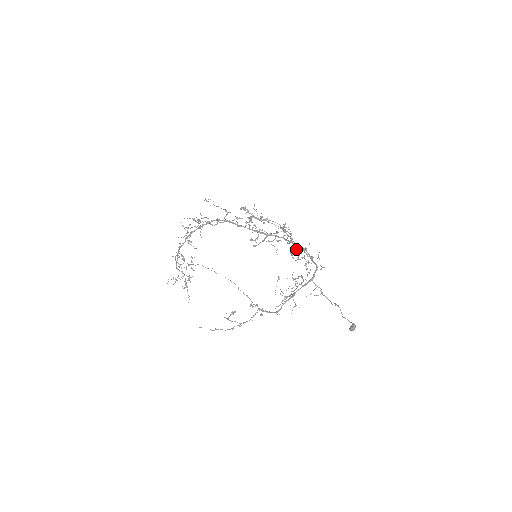
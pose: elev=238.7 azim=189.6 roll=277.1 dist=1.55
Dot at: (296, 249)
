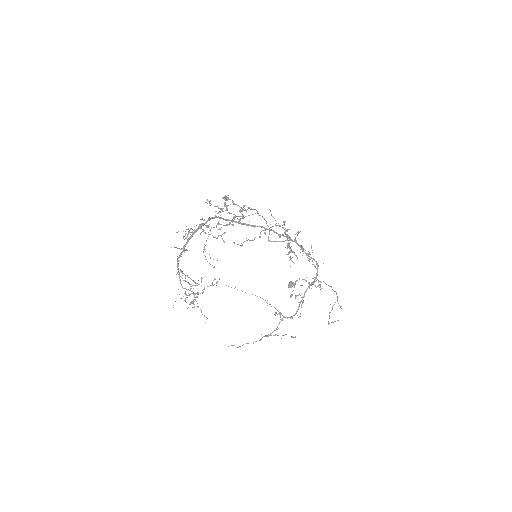
Dot at: occluded
